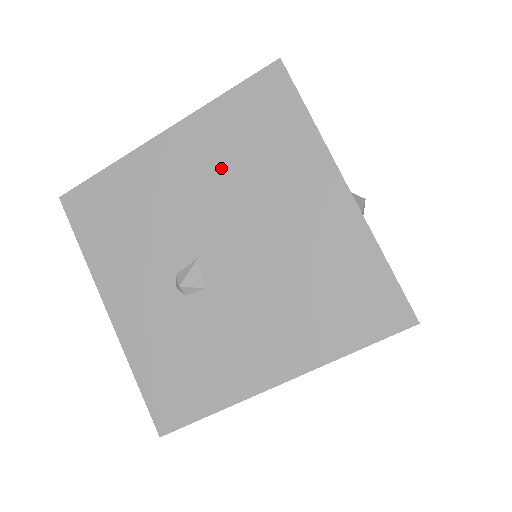
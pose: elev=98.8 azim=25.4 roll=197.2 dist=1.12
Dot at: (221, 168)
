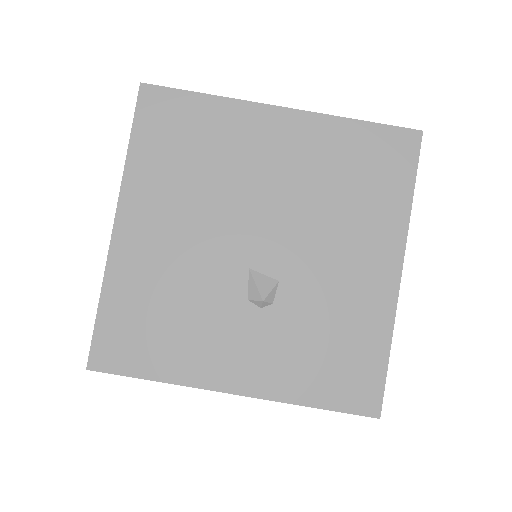
Dot at: (189, 194)
